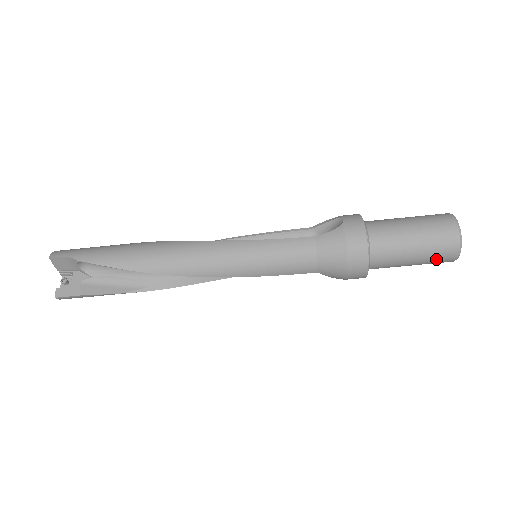
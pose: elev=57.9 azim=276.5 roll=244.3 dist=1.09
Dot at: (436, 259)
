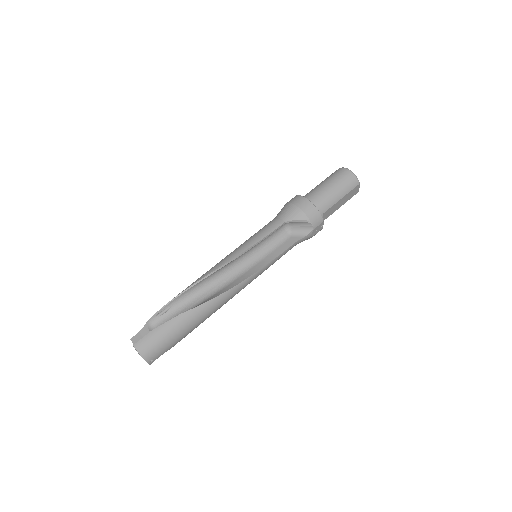
Dot at: (340, 178)
